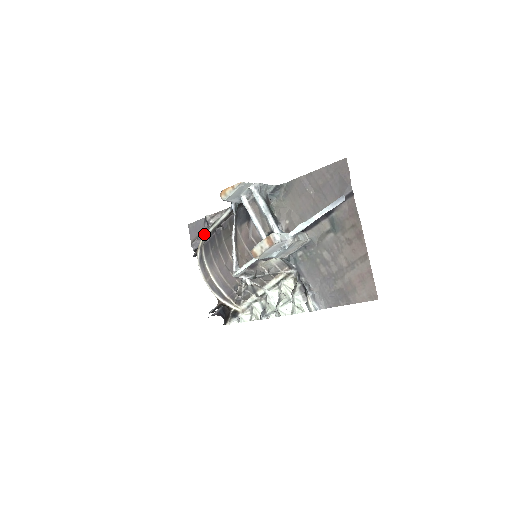
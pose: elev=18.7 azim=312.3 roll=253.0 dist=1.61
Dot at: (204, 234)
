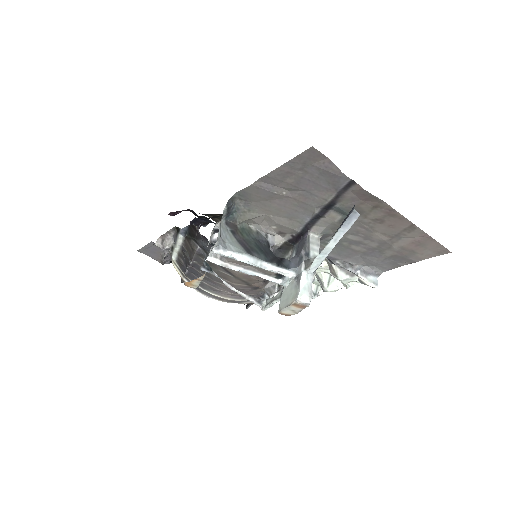
Dot at: (171, 259)
